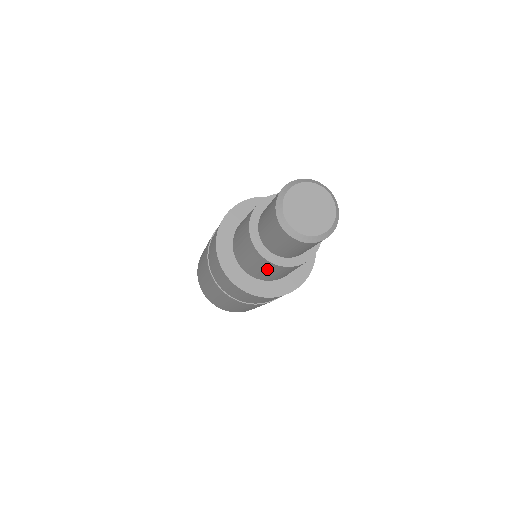
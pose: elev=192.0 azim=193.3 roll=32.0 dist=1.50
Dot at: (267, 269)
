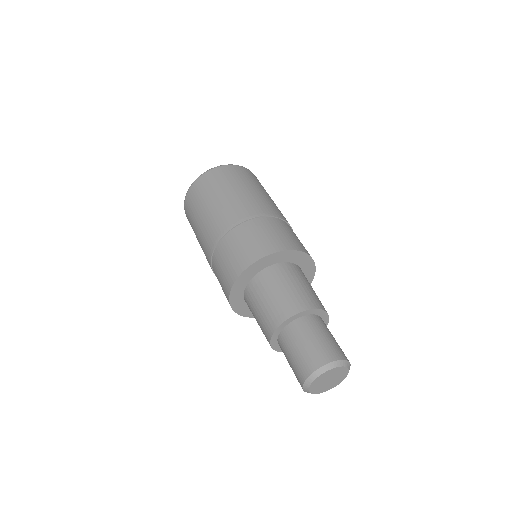
Dot at: occluded
